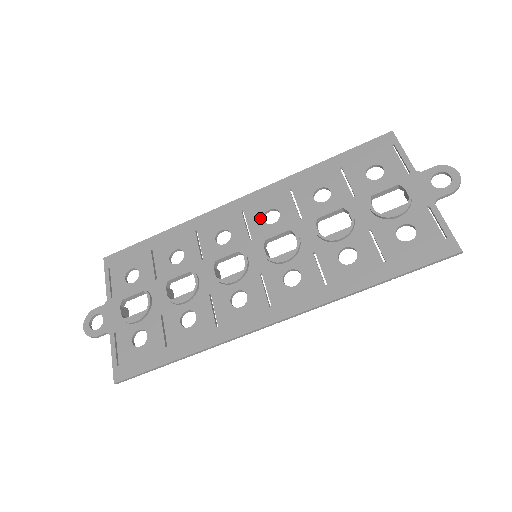
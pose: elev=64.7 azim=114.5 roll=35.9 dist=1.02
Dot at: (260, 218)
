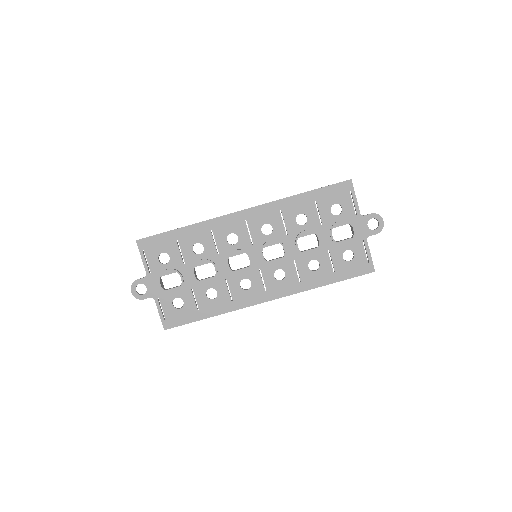
Dot at: (259, 229)
